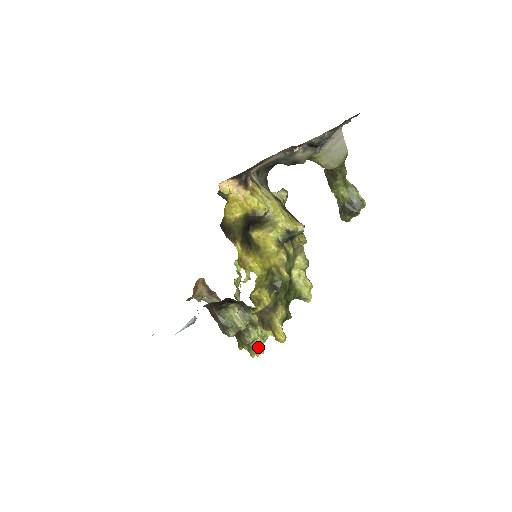
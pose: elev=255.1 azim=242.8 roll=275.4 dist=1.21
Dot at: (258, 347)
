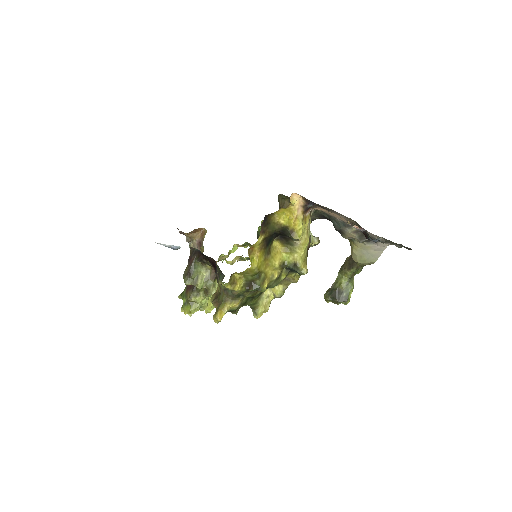
Dot at: (192, 308)
